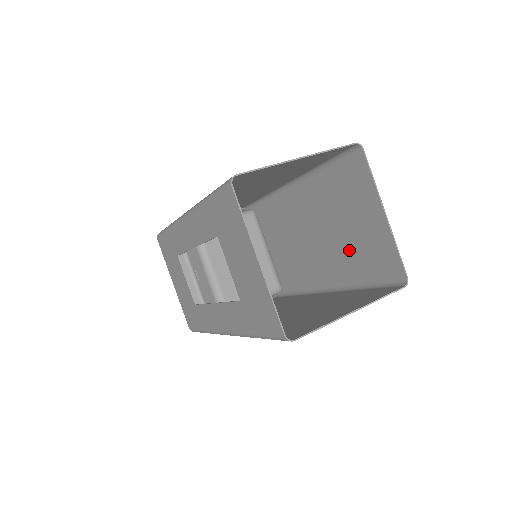
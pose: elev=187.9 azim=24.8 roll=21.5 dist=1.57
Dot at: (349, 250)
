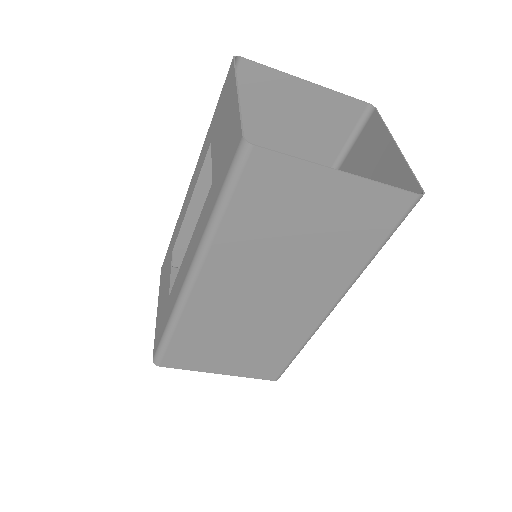
Dot at: occluded
